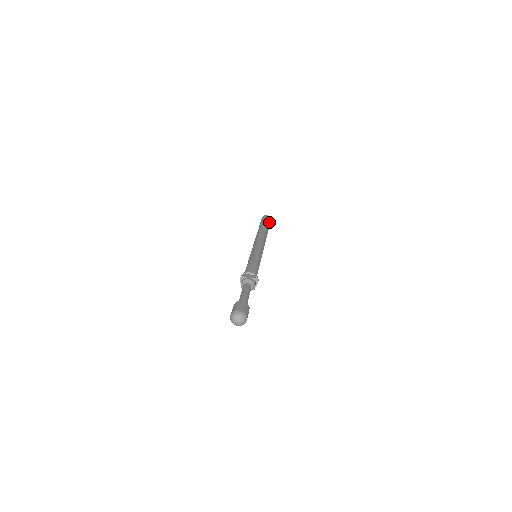
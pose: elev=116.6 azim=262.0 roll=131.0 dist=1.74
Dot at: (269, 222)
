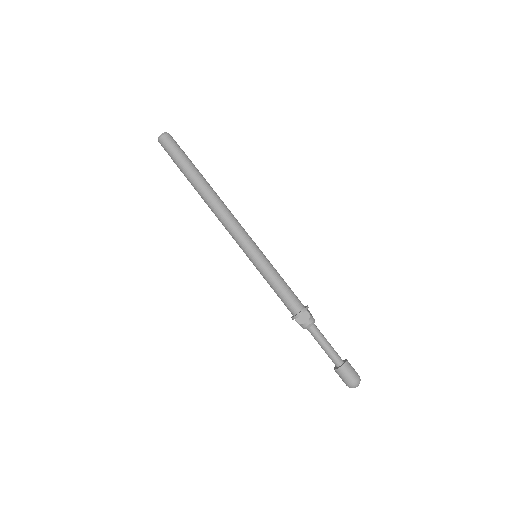
Dot at: (180, 150)
